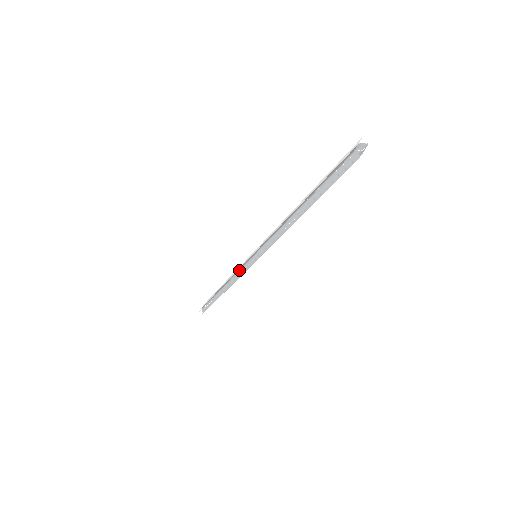
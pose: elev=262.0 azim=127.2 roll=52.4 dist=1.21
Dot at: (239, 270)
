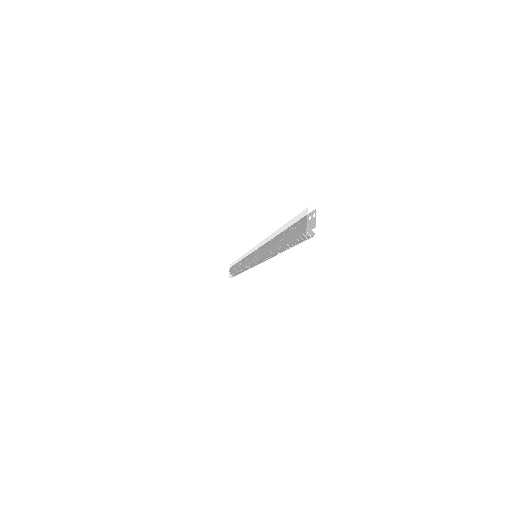
Dot at: (247, 267)
